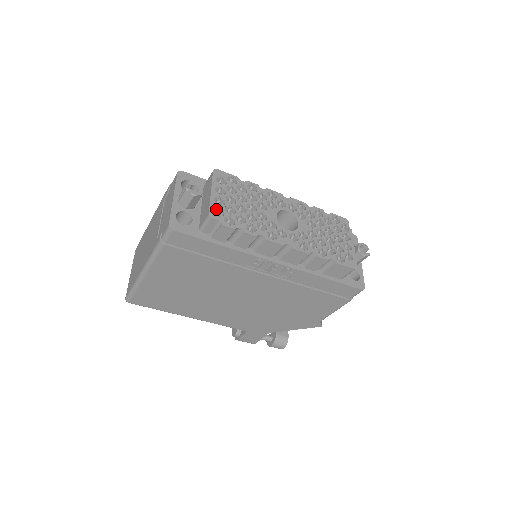
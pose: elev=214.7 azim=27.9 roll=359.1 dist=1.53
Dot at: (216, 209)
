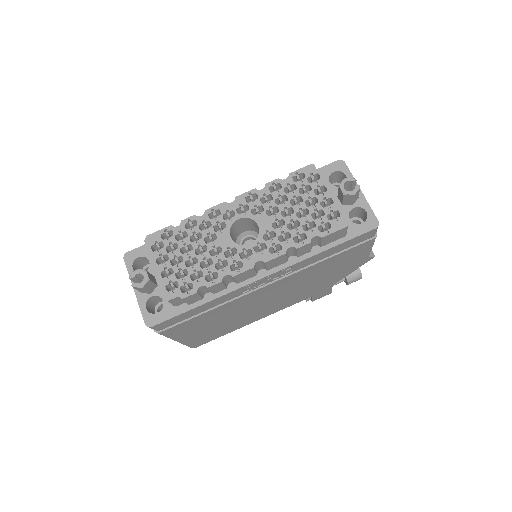
Dot at: (169, 284)
